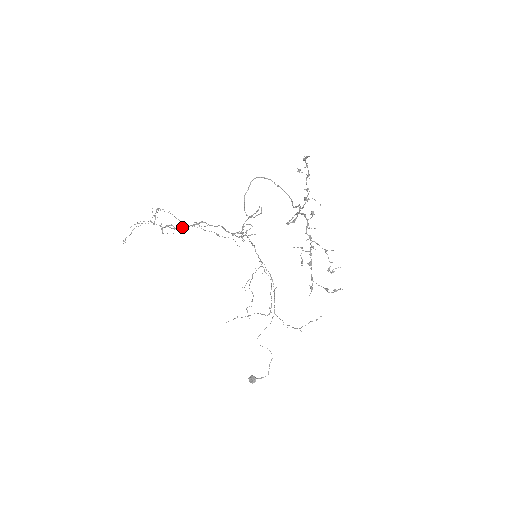
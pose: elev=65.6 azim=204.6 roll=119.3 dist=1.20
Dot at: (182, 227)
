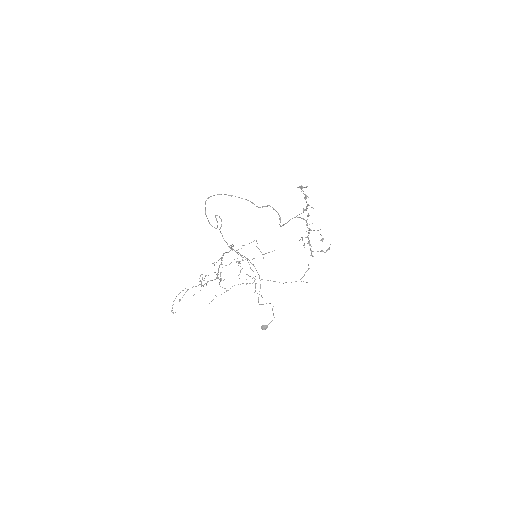
Dot at: (218, 274)
